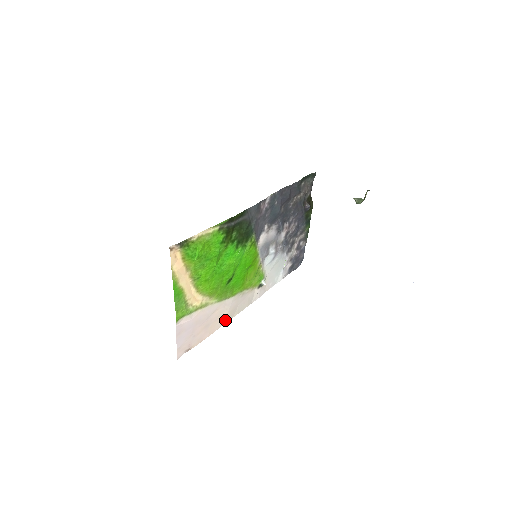
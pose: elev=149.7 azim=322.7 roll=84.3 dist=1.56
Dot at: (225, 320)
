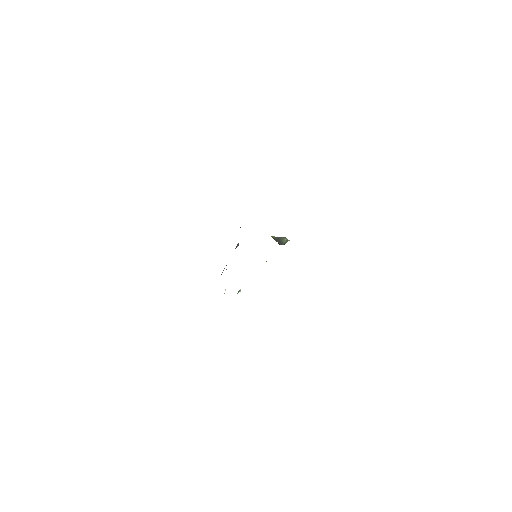
Dot at: occluded
